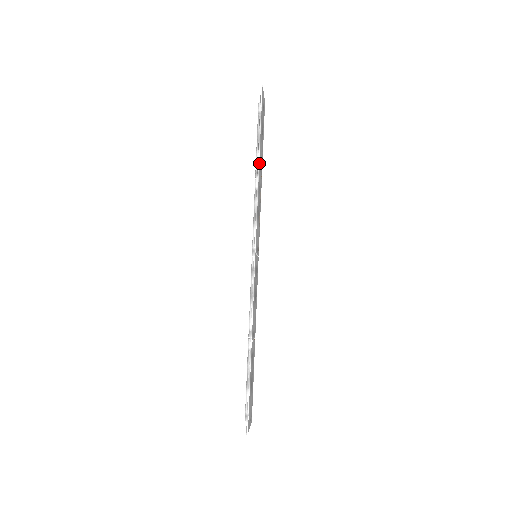
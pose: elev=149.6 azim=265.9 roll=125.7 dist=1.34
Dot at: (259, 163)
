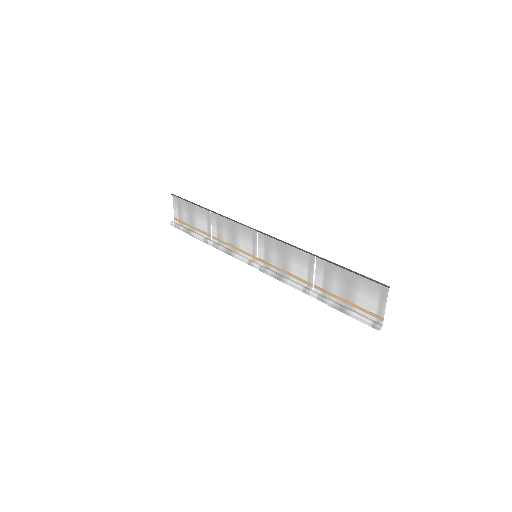
Dot at: (208, 211)
